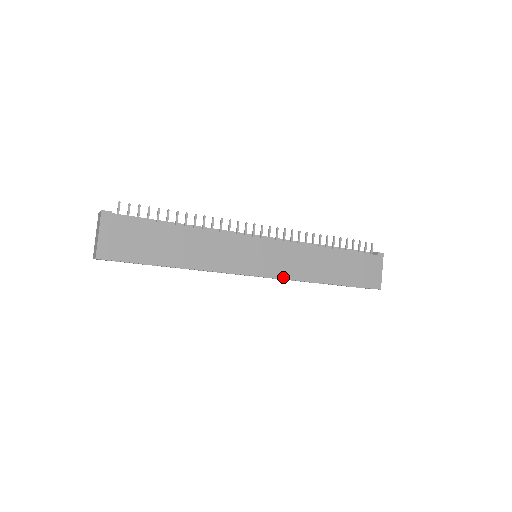
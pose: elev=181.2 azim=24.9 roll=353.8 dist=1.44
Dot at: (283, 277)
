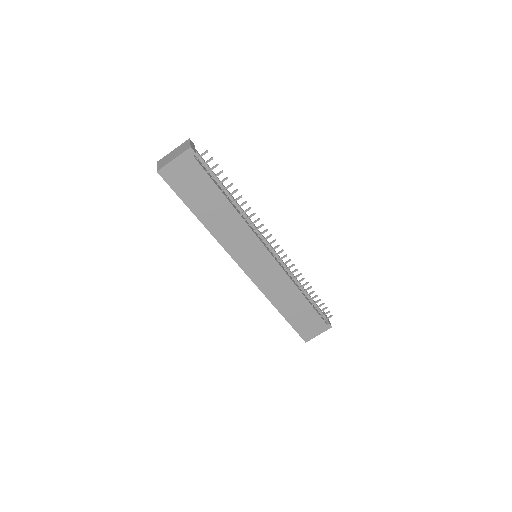
Dot at: (257, 284)
